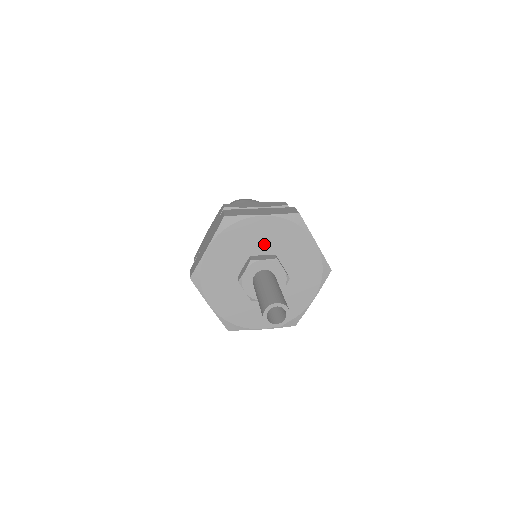
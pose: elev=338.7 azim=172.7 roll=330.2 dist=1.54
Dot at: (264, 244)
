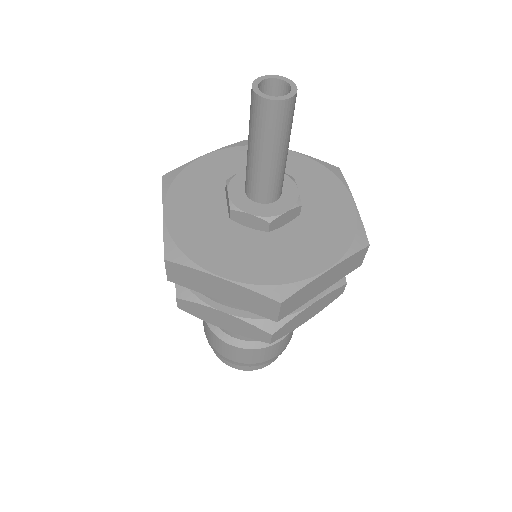
Dot at: occluded
